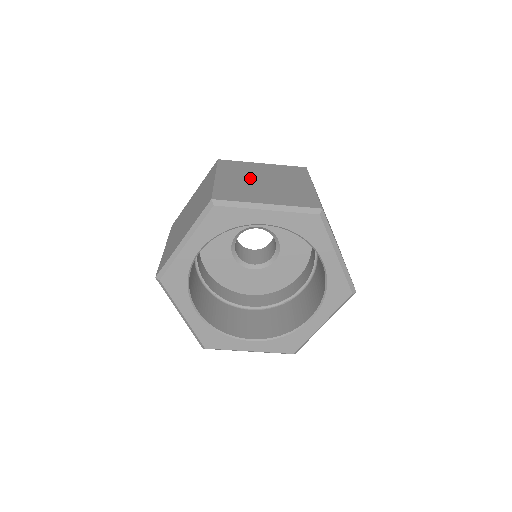
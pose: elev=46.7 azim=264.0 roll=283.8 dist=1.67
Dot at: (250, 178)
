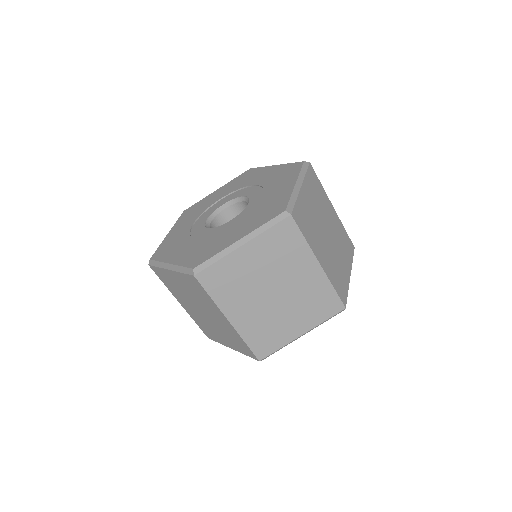
Dot at: (192, 306)
